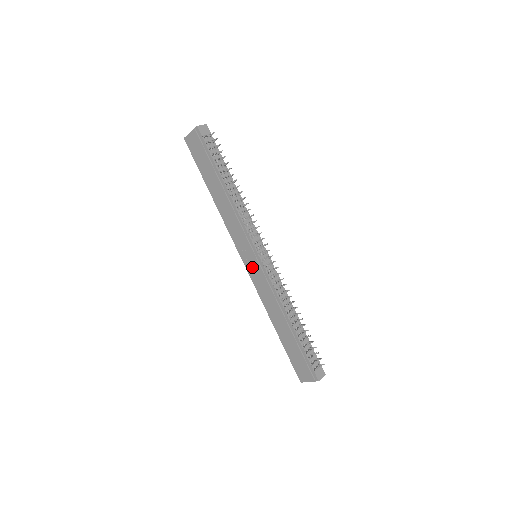
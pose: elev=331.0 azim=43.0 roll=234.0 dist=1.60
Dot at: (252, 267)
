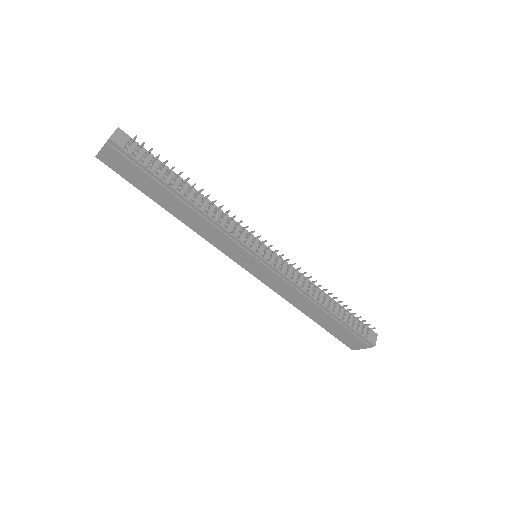
Dot at: (257, 270)
